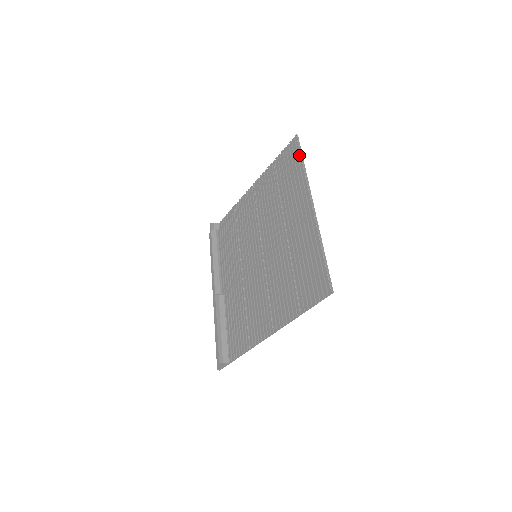
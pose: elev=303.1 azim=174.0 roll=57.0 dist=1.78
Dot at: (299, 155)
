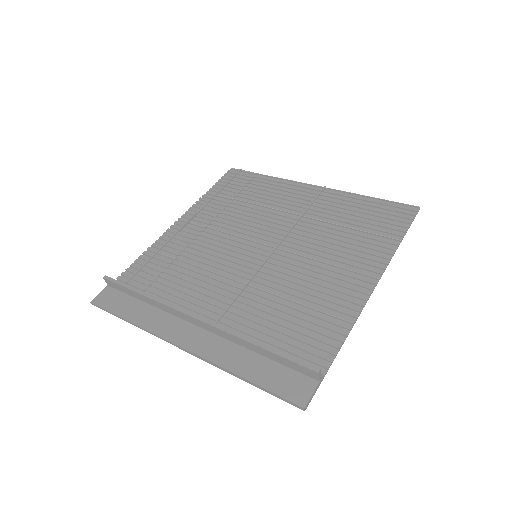
Dot at: (252, 175)
